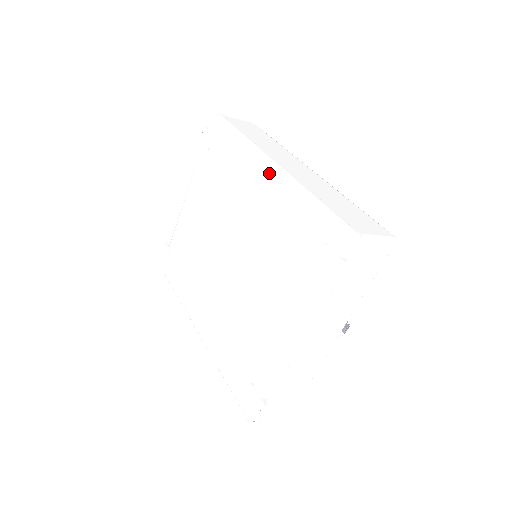
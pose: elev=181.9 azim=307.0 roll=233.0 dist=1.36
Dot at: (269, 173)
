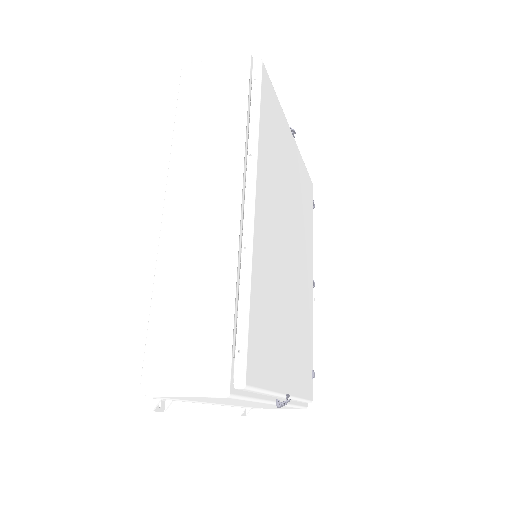
Dot at: occluded
